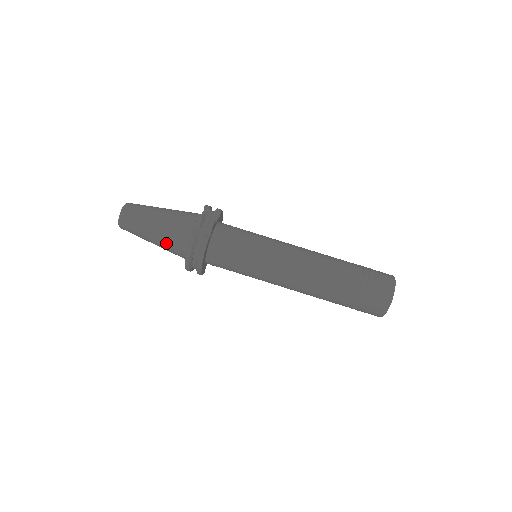
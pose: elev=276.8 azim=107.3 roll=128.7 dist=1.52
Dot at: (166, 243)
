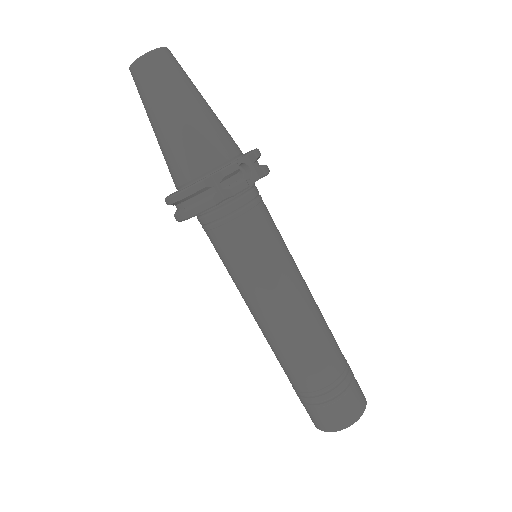
Dot at: (167, 151)
